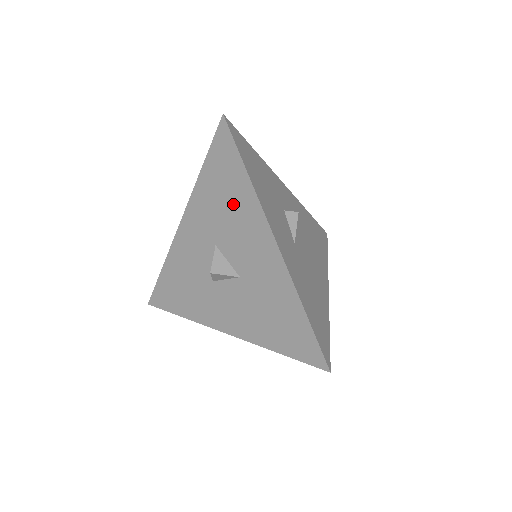
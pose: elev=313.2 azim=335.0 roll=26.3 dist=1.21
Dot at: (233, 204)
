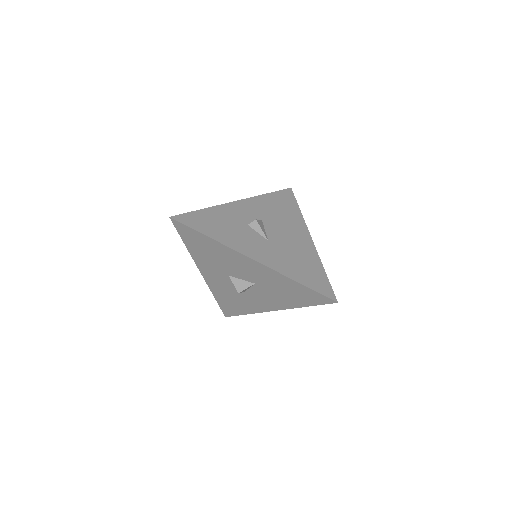
Dot at: (217, 254)
